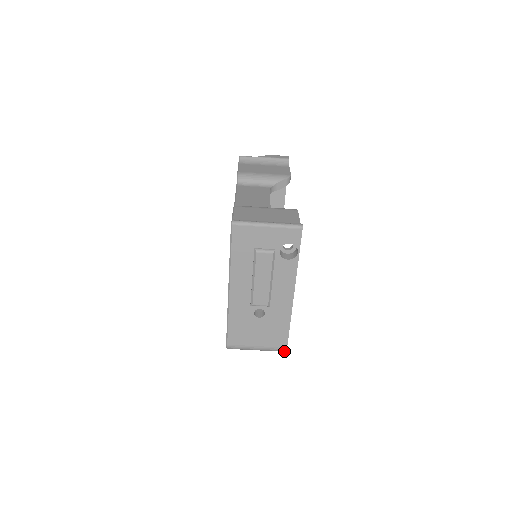
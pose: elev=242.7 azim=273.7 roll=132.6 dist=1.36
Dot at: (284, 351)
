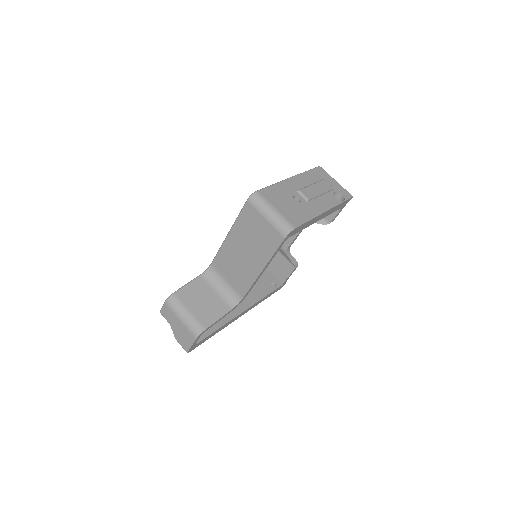
Dot at: (290, 230)
